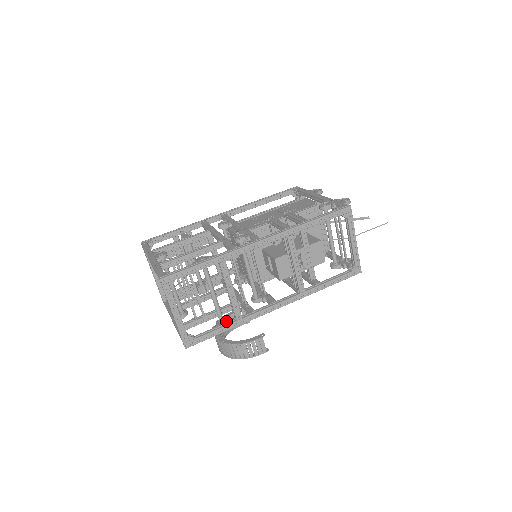
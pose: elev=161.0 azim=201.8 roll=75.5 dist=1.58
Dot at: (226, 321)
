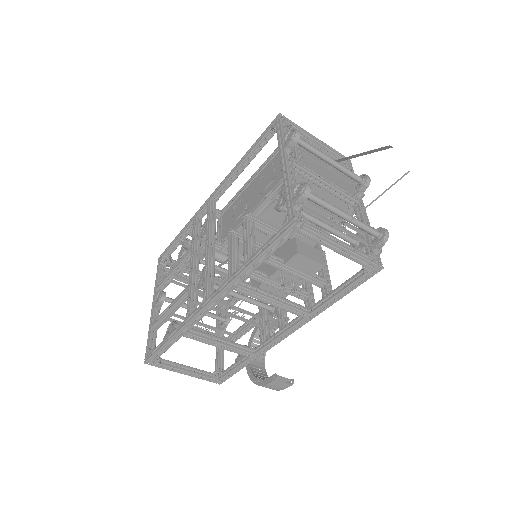
Dot at: occluded
